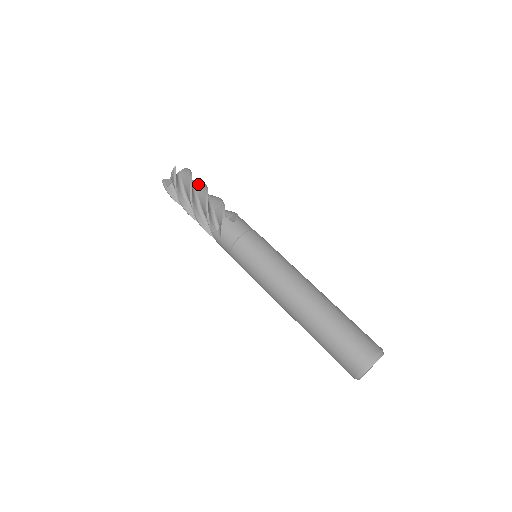
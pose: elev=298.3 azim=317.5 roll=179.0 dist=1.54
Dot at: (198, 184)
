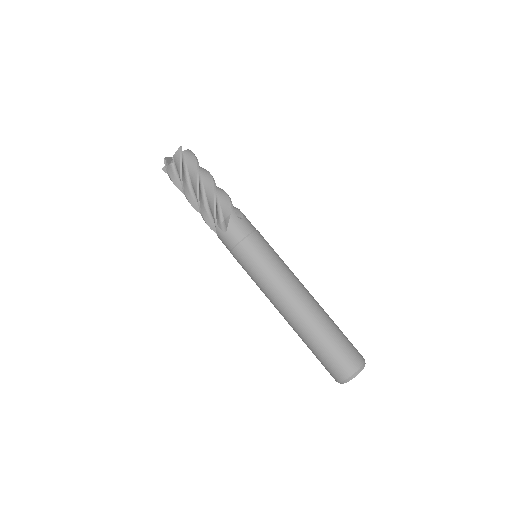
Dot at: (202, 170)
